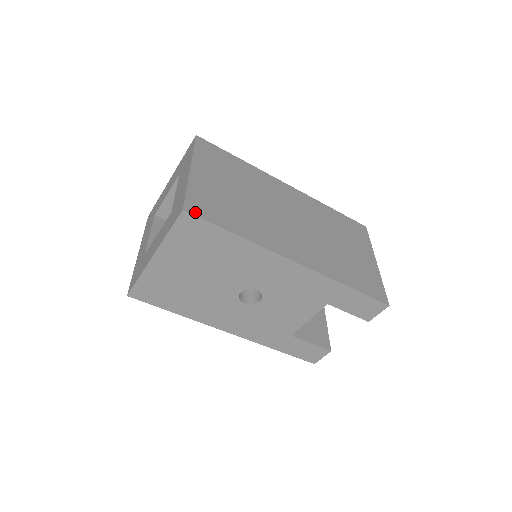
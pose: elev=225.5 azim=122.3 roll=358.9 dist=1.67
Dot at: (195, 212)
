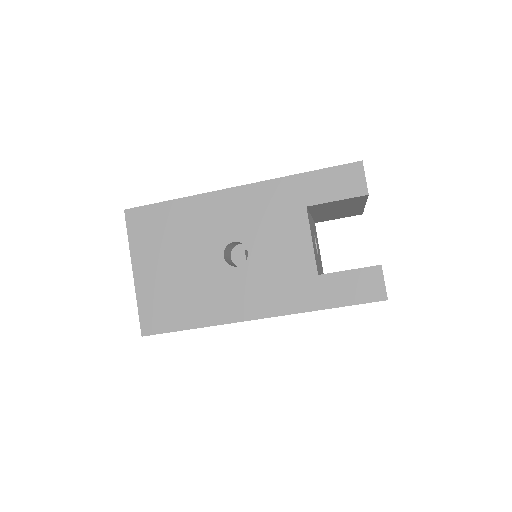
Dot at: (136, 208)
